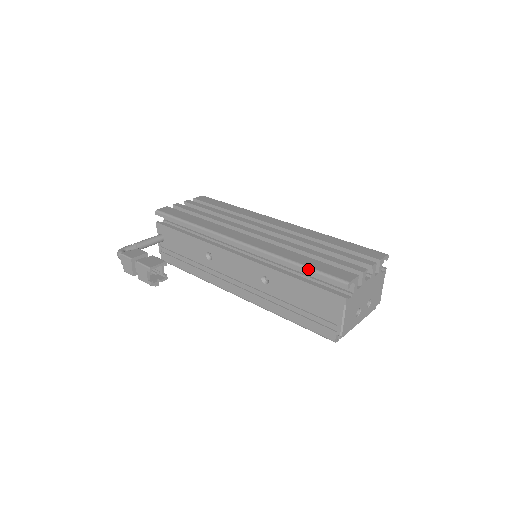
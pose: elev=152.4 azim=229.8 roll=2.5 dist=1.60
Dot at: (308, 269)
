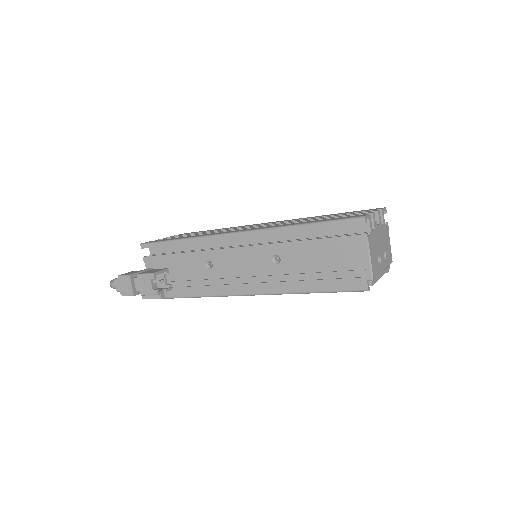
Dot at: (319, 223)
